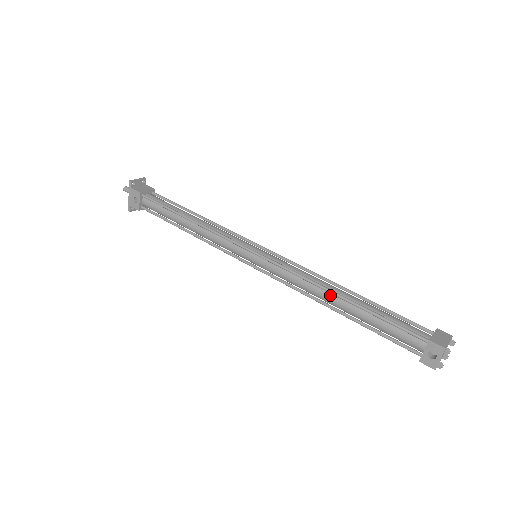
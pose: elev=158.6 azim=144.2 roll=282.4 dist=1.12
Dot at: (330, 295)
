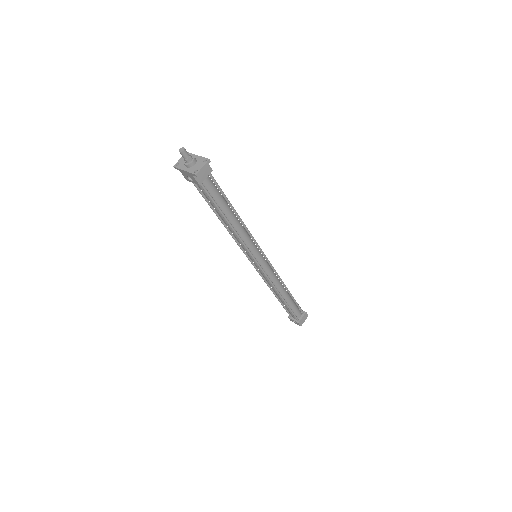
Dot at: (277, 293)
